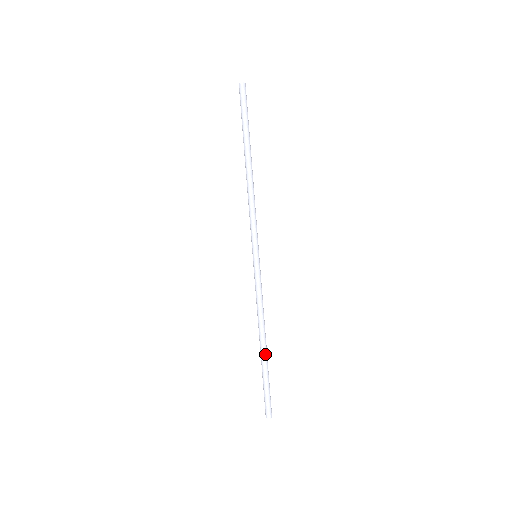
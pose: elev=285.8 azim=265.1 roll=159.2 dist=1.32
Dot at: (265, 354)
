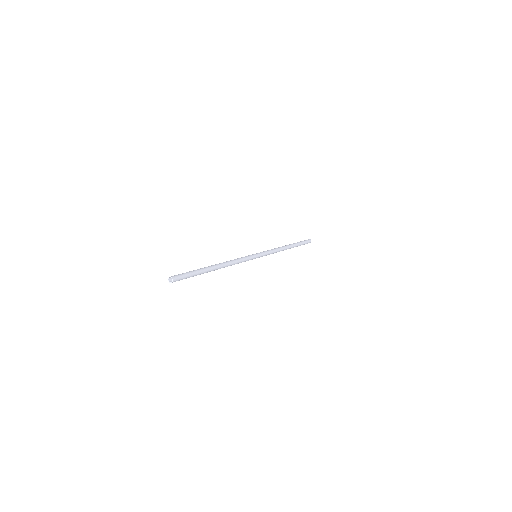
Dot at: (212, 267)
